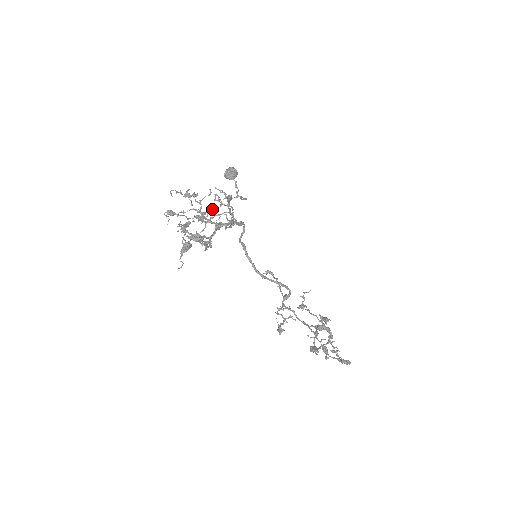
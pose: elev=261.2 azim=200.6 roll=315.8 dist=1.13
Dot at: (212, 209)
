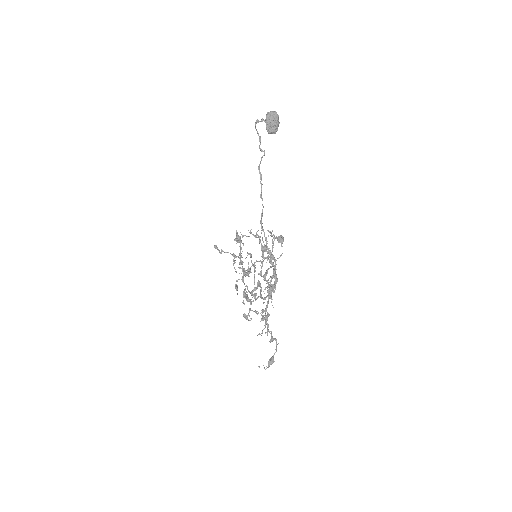
Dot at: occluded
